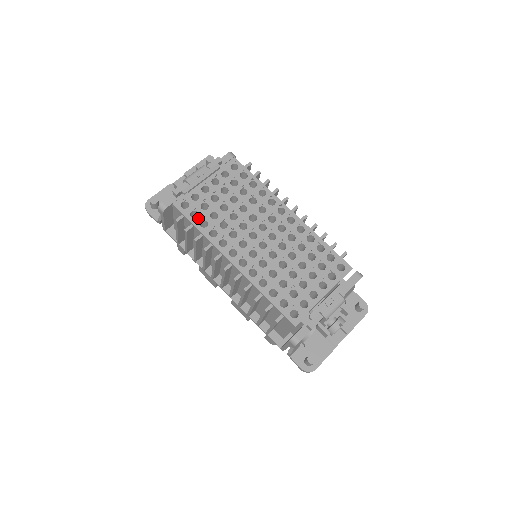
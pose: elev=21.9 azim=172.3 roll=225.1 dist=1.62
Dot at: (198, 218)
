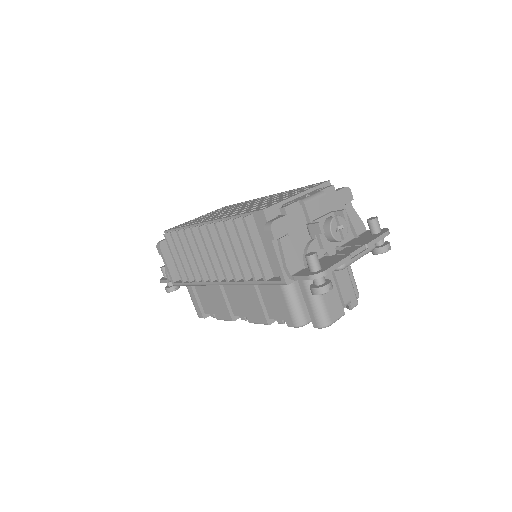
Dot at: occluded
